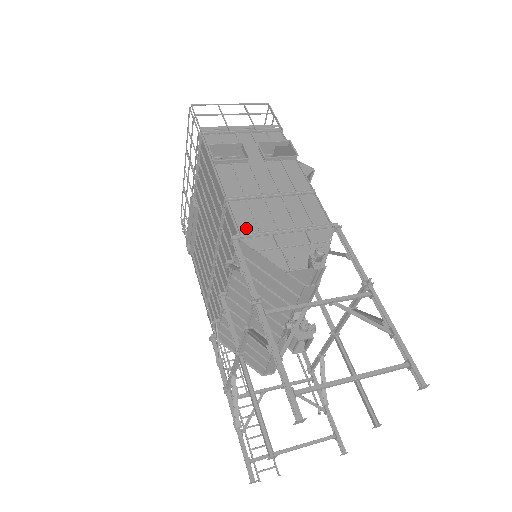
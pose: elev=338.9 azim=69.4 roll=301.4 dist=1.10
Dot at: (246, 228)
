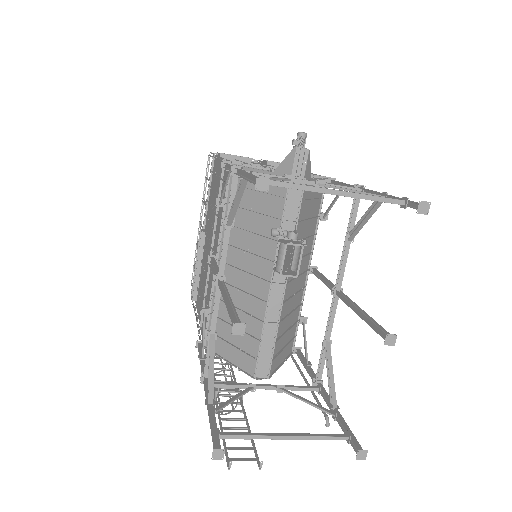
Dot at: occluded
